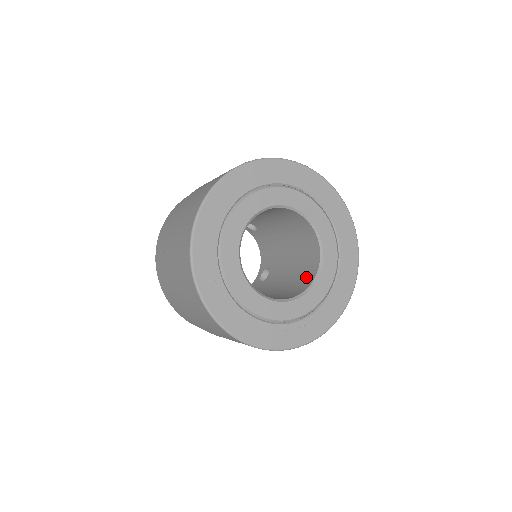
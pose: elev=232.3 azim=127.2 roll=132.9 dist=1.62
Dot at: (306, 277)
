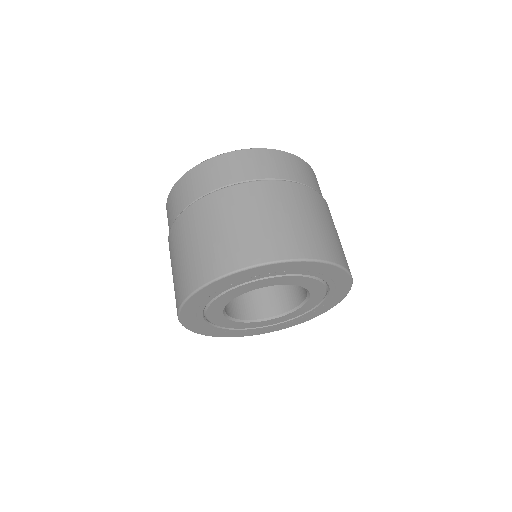
Dot at: (263, 305)
